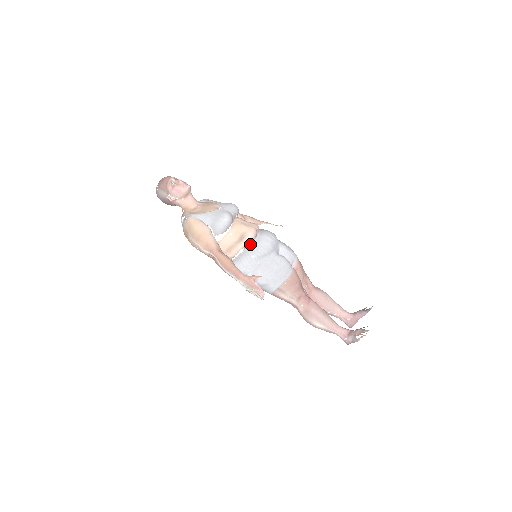
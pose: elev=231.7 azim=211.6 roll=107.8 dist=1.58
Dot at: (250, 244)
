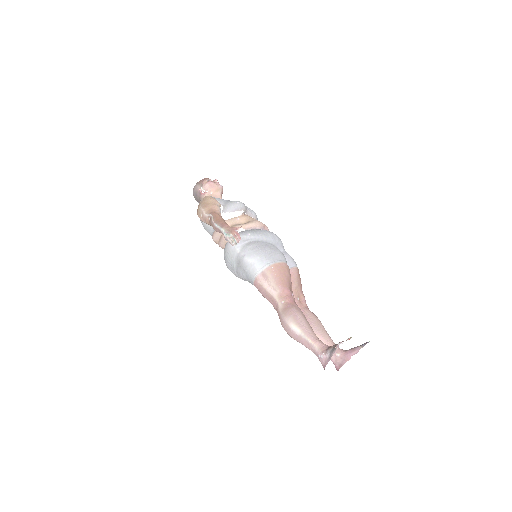
Dot at: (252, 229)
